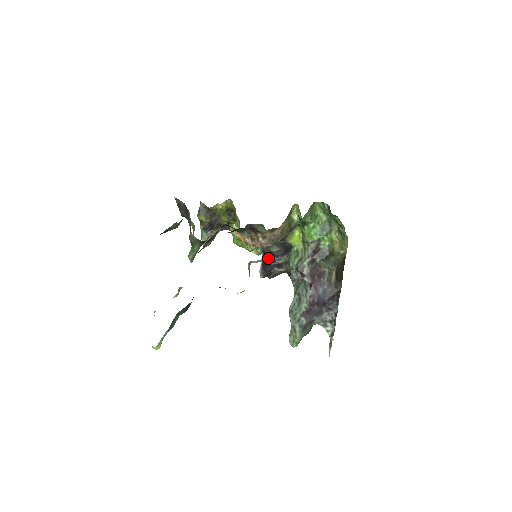
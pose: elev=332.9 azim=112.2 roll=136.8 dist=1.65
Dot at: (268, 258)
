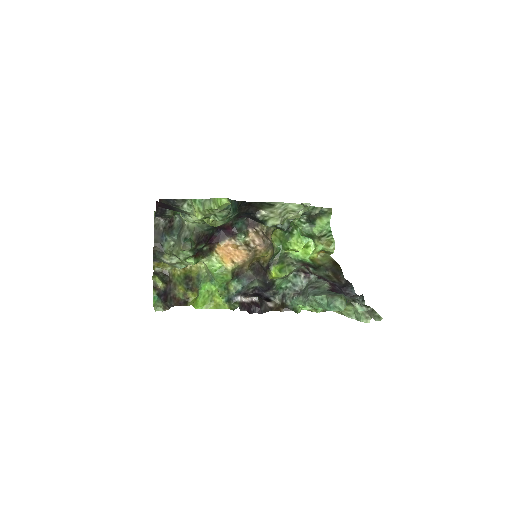
Dot at: (253, 294)
